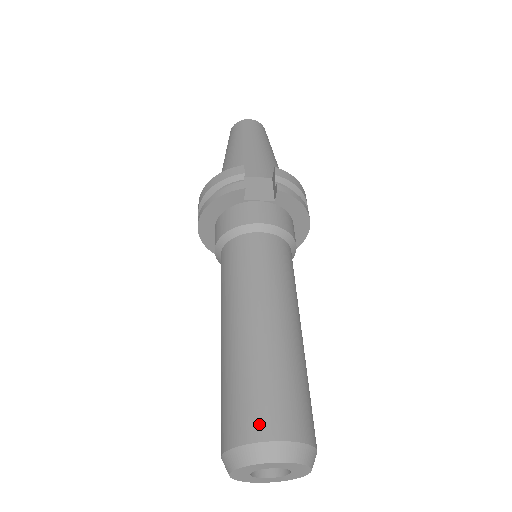
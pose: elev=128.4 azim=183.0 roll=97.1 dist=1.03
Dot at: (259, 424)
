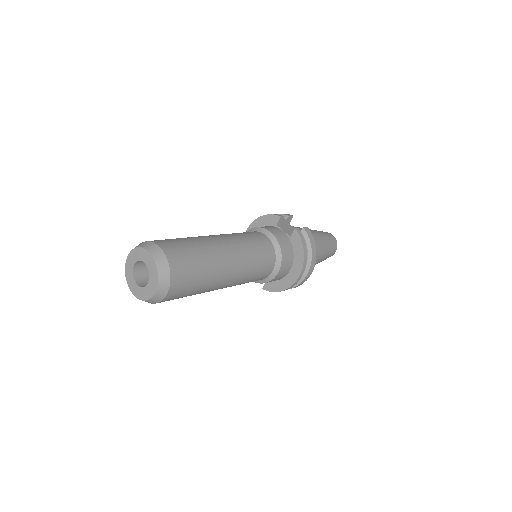
Dot at: (162, 241)
